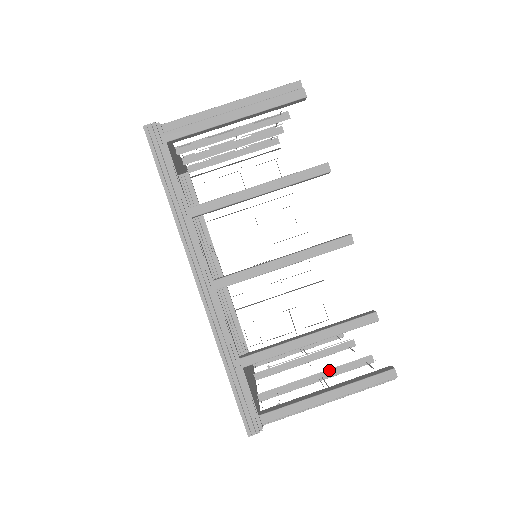
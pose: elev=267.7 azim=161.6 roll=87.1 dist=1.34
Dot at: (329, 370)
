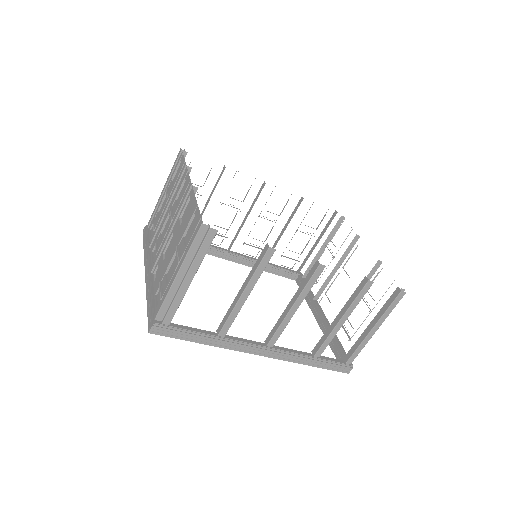
Dot at: occluded
